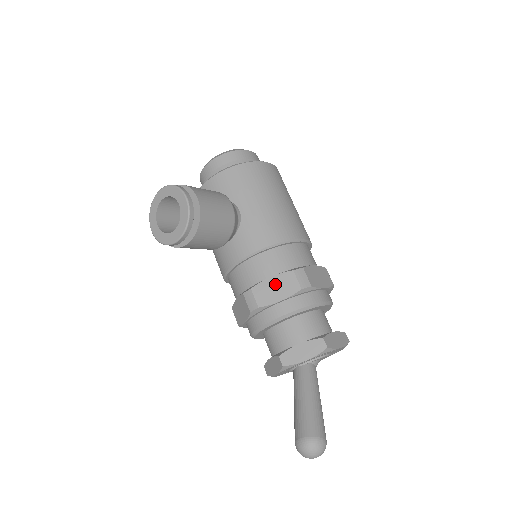
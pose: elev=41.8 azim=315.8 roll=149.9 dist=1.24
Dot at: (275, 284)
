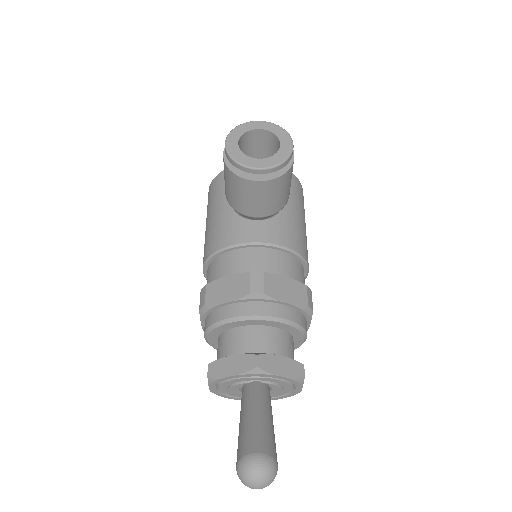
Dot at: (287, 285)
